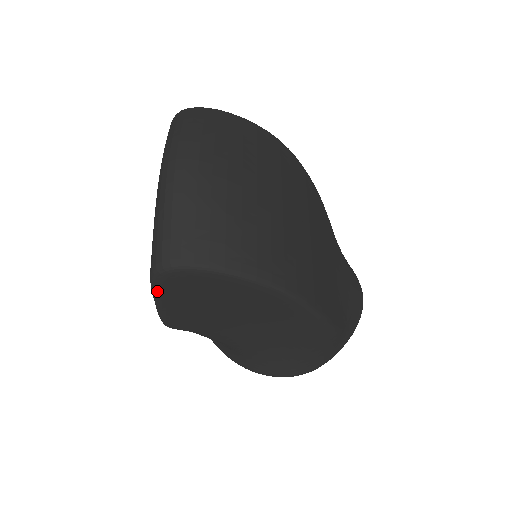
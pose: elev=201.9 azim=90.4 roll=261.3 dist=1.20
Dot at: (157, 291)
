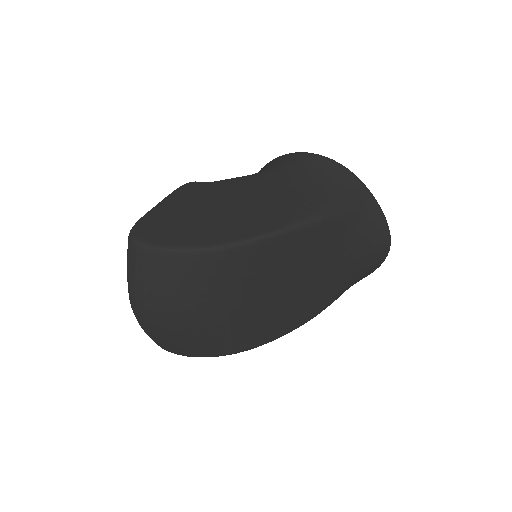
Dot at: occluded
